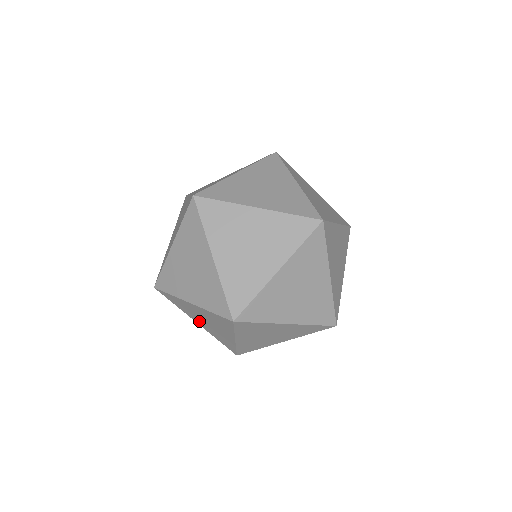
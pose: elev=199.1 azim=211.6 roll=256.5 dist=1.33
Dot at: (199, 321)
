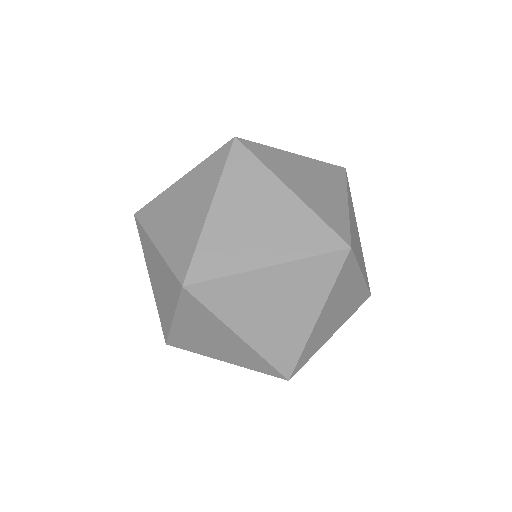
Dot at: (216, 352)
